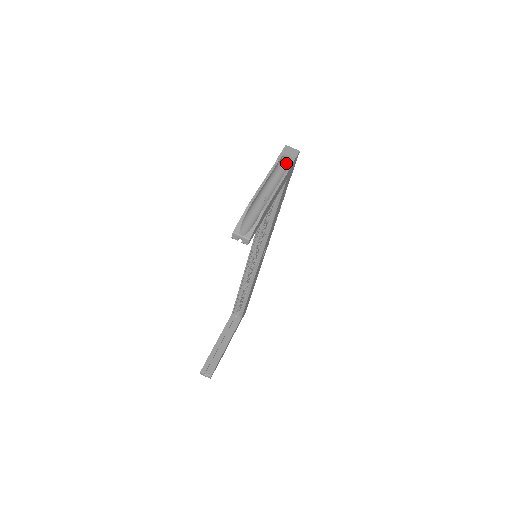
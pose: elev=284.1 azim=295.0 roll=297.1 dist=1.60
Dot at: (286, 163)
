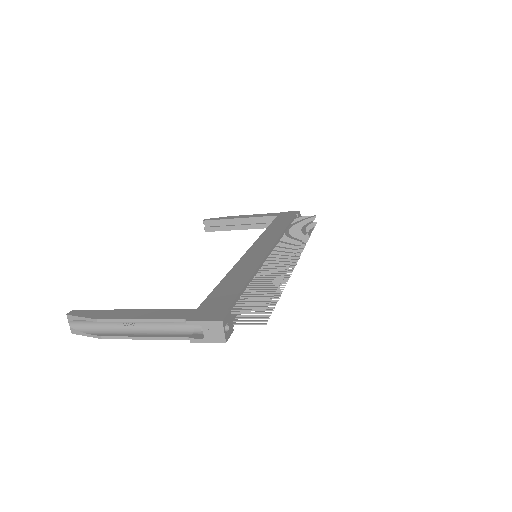
Dot at: occluded
